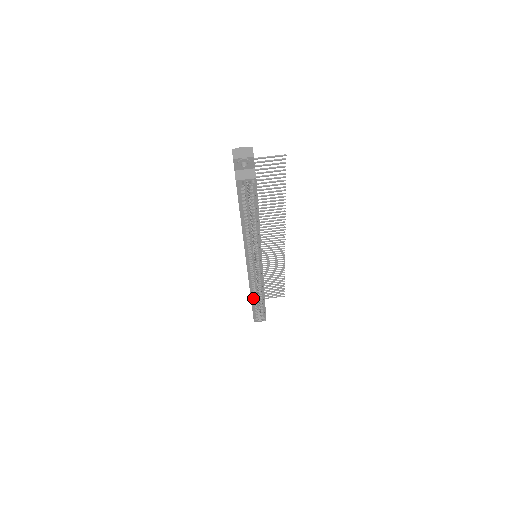
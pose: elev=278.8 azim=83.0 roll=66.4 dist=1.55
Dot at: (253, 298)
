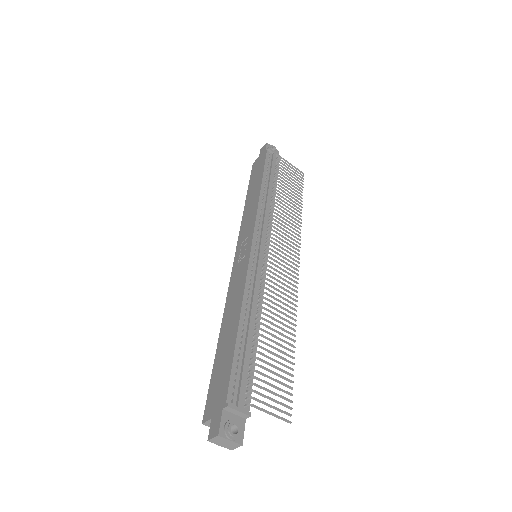
Dot at: occluded
